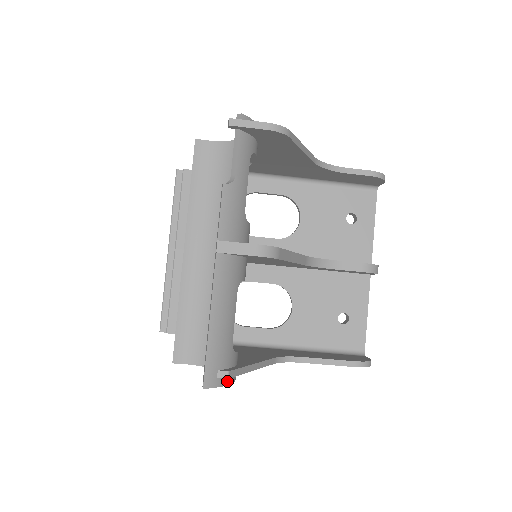
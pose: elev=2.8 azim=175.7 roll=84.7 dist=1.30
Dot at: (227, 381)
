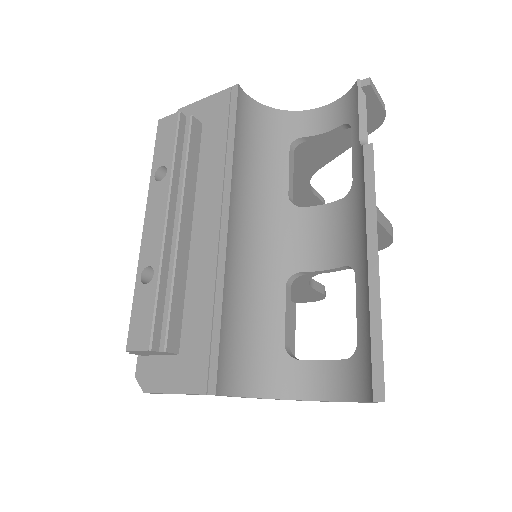
Dot at: occluded
